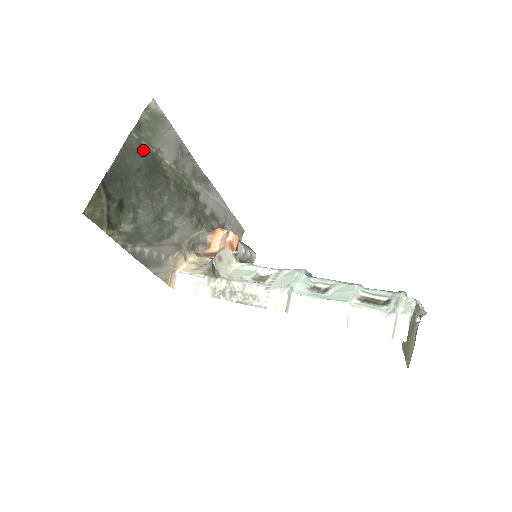
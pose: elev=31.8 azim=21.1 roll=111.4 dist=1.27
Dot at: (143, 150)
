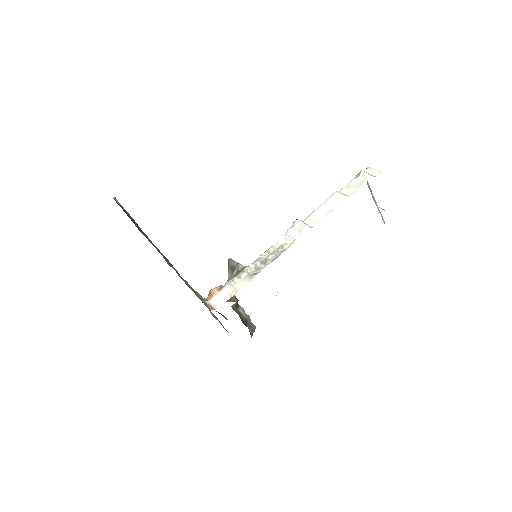
Dot at: (128, 214)
